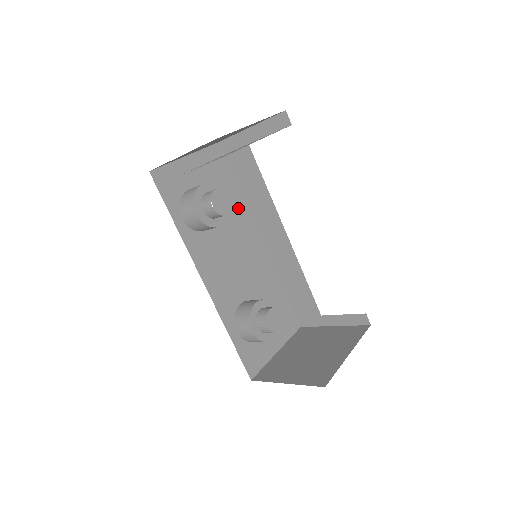
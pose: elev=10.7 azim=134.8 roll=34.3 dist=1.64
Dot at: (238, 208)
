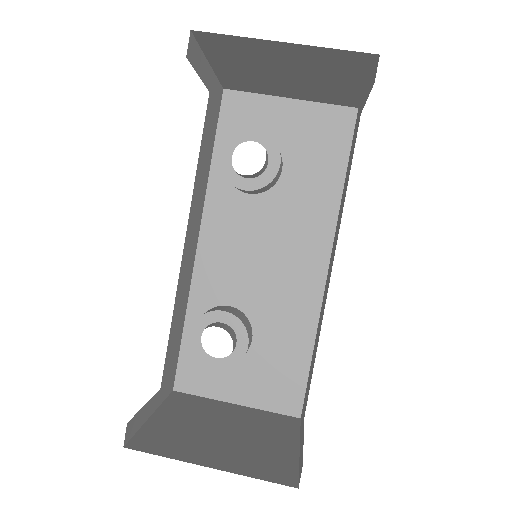
Dot at: (320, 203)
